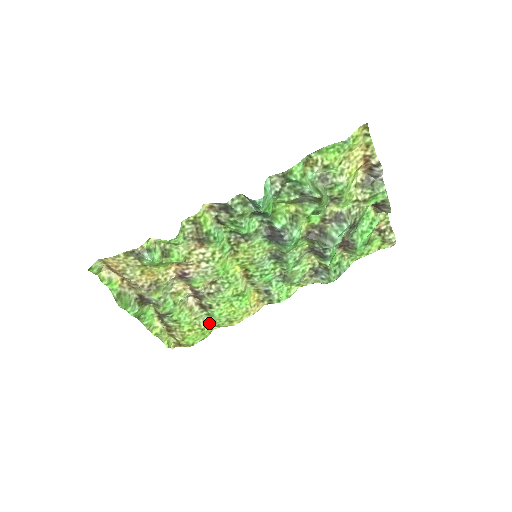
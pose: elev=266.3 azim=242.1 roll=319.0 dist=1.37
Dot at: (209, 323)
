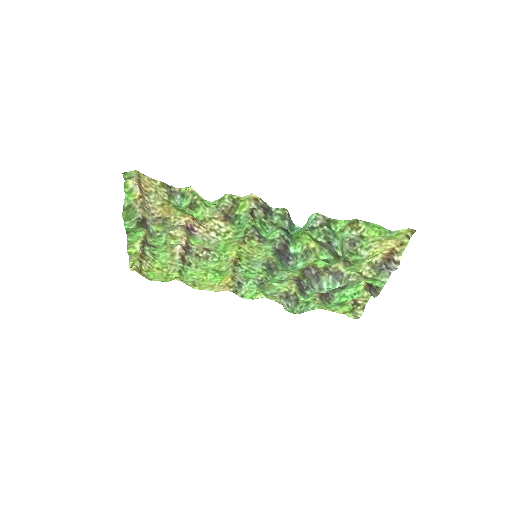
Dot at: (177, 274)
